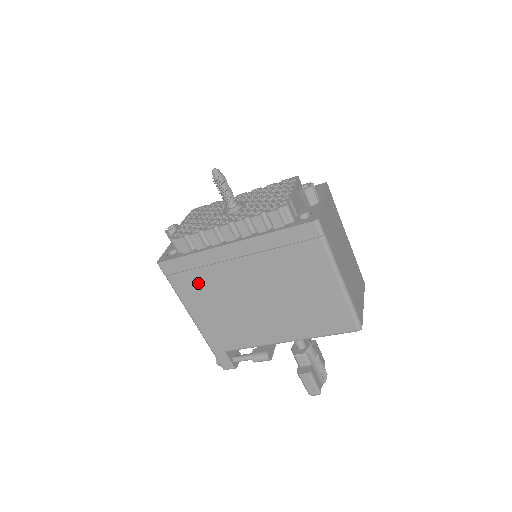
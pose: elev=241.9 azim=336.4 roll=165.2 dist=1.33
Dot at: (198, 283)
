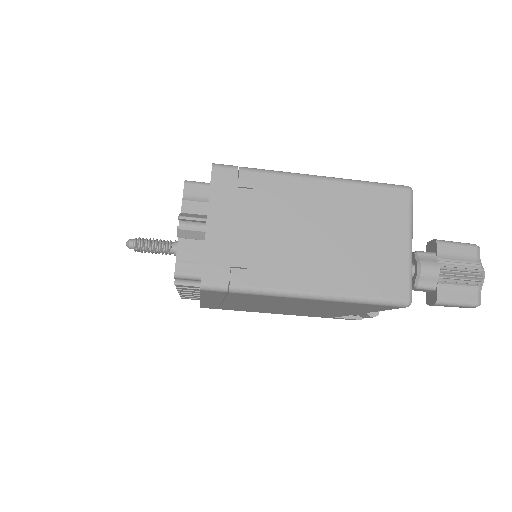
Dot at: occluded
